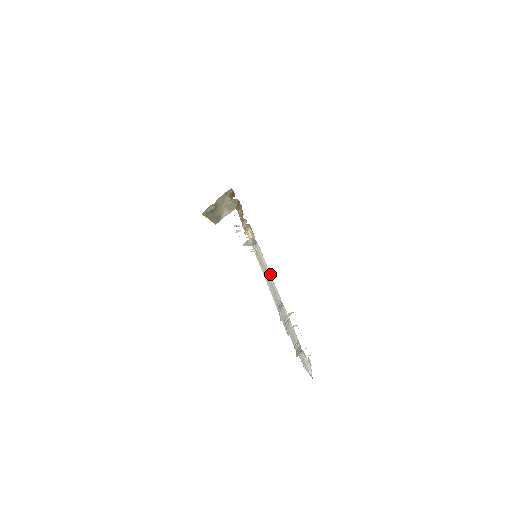
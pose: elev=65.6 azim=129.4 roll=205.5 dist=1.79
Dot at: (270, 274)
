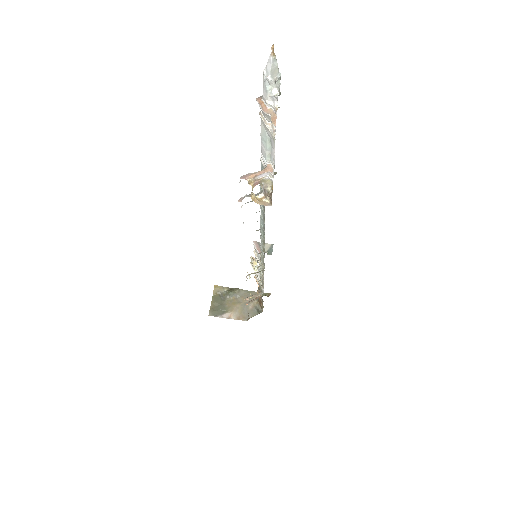
Dot at: occluded
